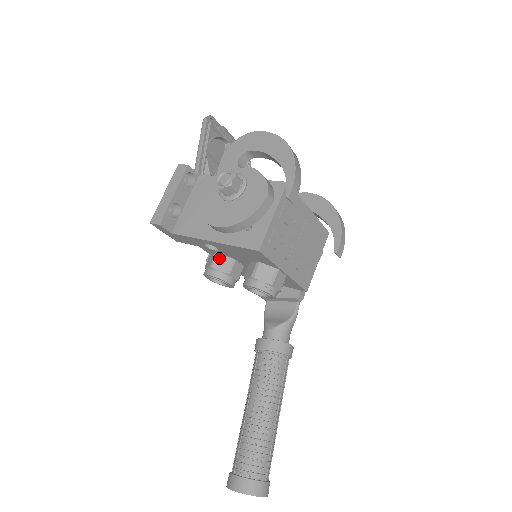
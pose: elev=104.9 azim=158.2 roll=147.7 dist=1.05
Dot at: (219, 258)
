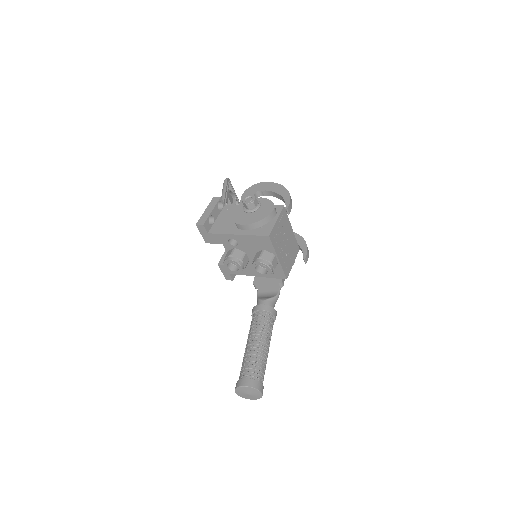
Dot at: (236, 251)
